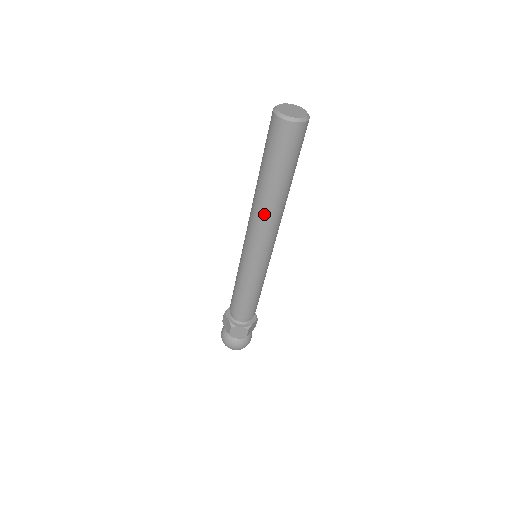
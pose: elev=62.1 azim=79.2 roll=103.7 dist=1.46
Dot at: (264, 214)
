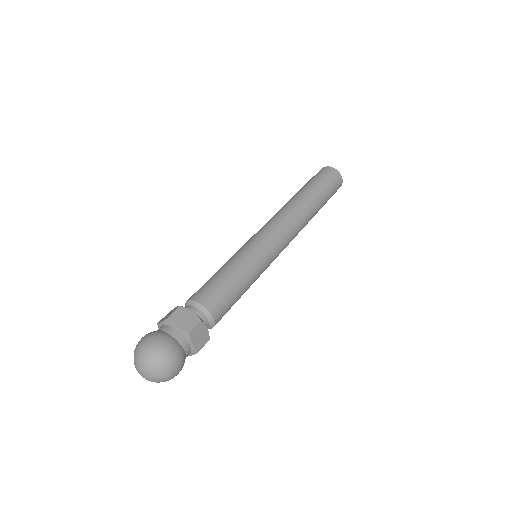
Dot at: (290, 208)
